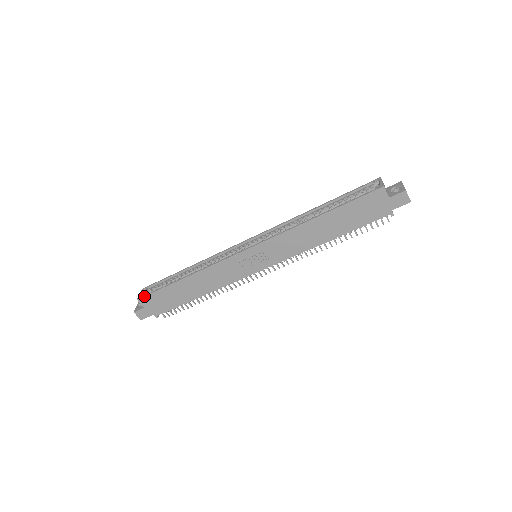
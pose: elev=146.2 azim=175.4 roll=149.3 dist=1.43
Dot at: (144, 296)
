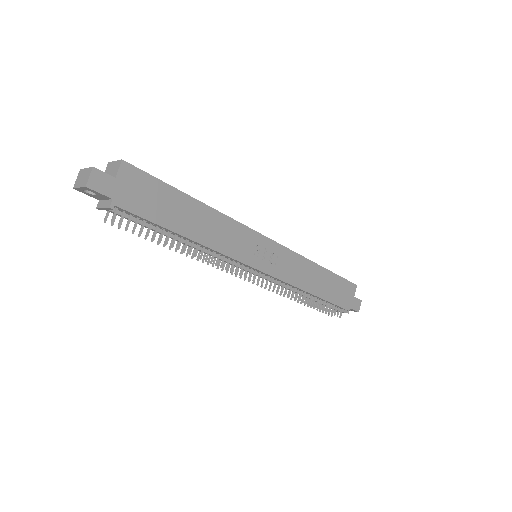
Dot at: occluded
